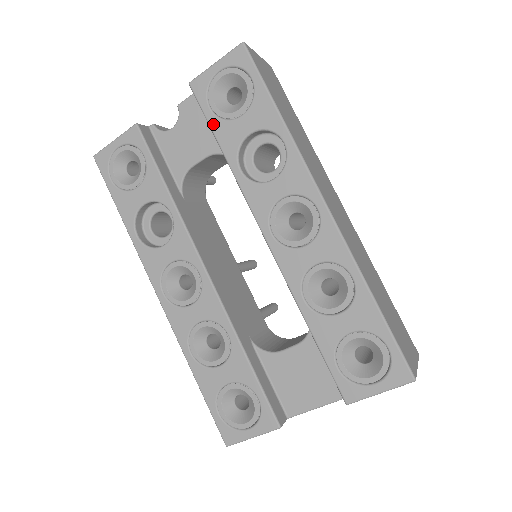
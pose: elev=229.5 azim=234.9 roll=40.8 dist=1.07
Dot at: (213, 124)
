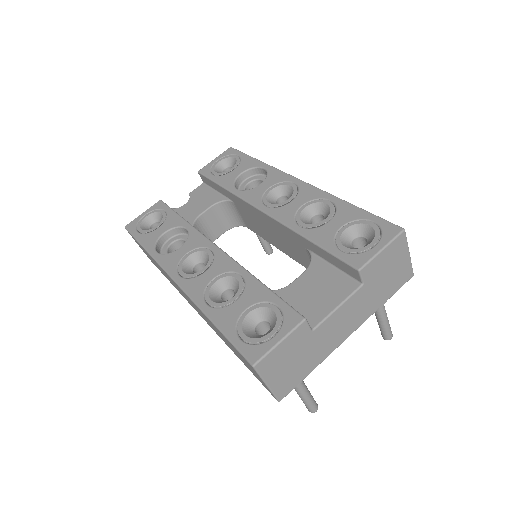
Dot at: (215, 179)
